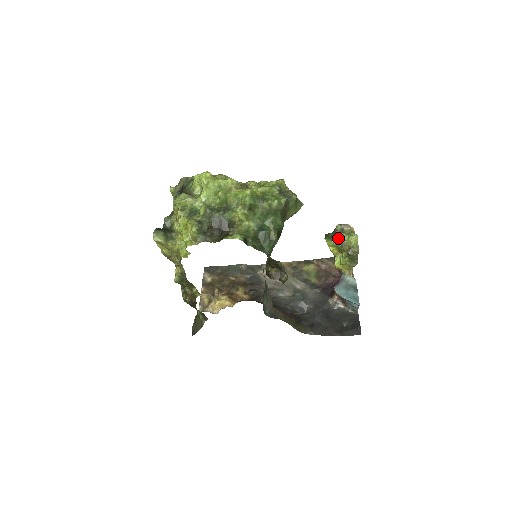
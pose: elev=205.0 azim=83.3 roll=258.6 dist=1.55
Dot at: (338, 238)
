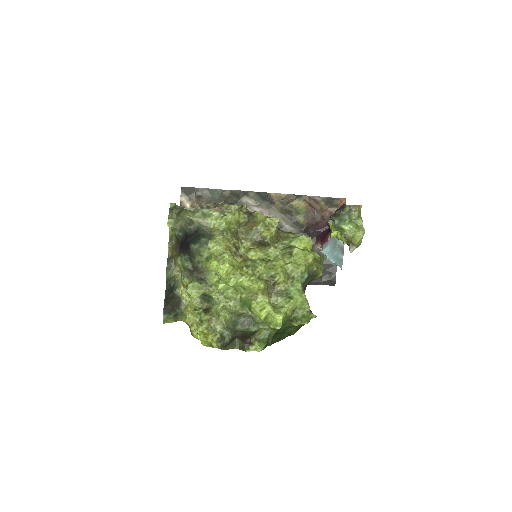
Dot at: (344, 229)
